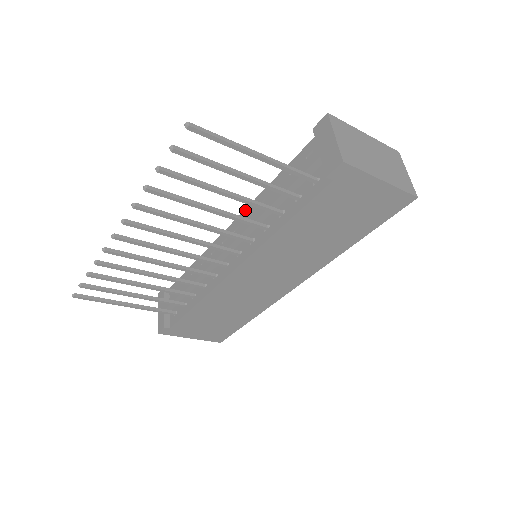
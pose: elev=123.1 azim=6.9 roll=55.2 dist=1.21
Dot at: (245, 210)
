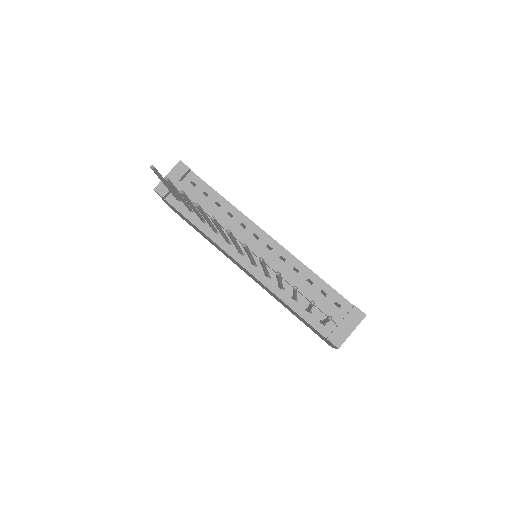
Dot at: (286, 250)
